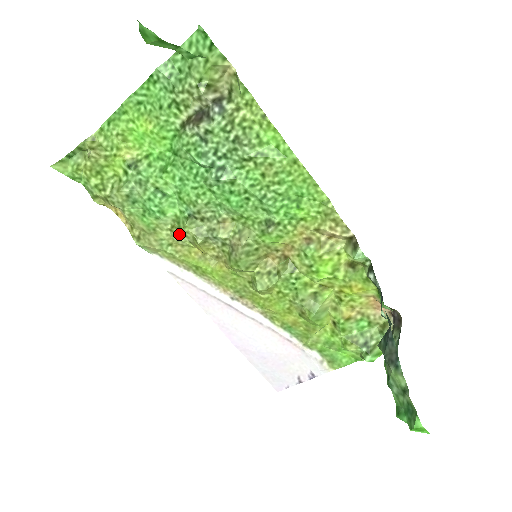
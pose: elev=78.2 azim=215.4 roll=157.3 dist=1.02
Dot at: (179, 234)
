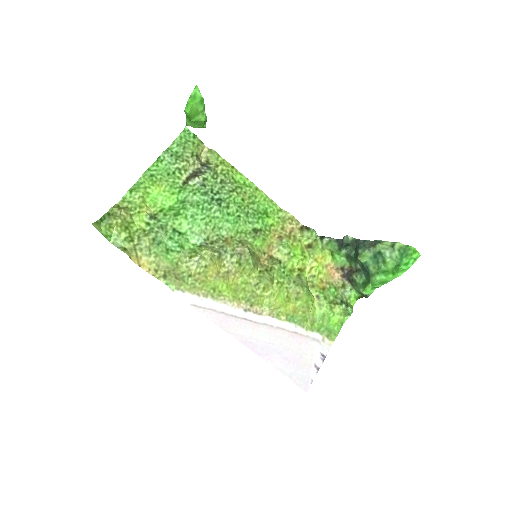
Dot at: (198, 259)
